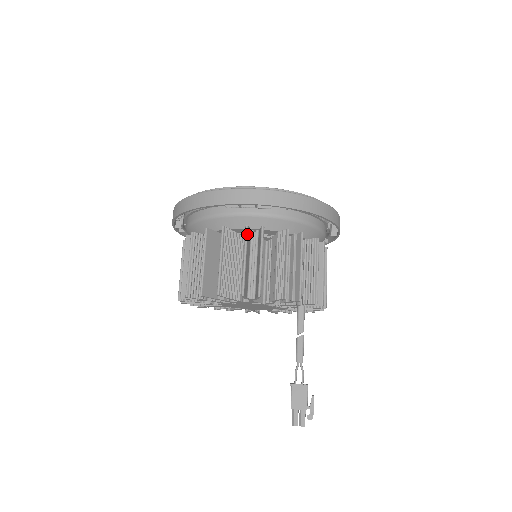
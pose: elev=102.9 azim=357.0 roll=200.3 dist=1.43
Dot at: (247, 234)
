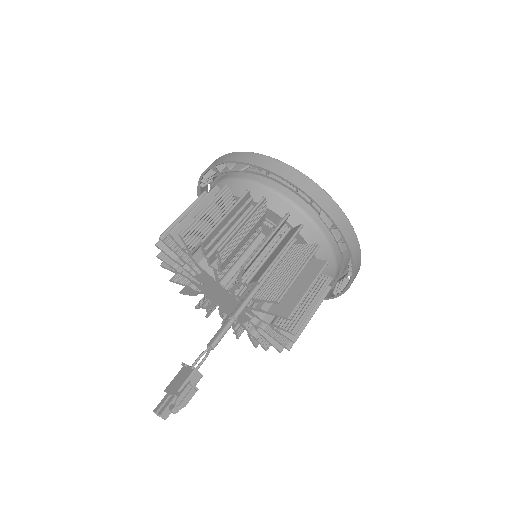
Dot at: (211, 191)
